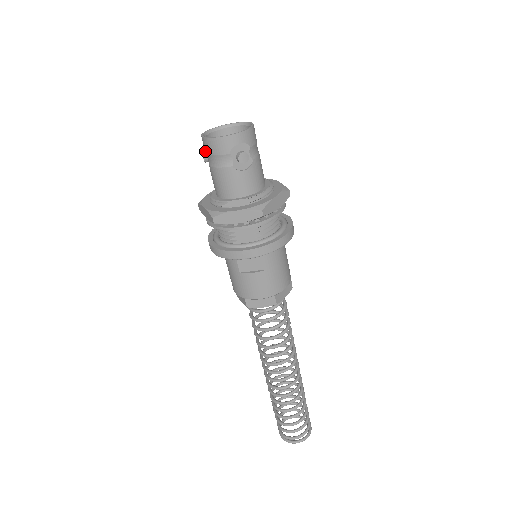
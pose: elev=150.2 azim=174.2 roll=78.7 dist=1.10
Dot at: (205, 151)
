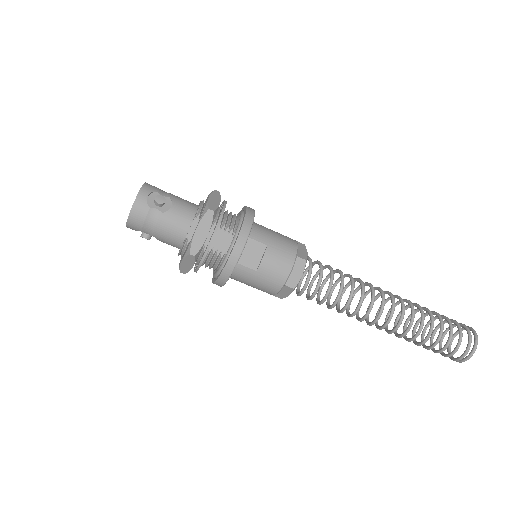
Dot at: occluded
